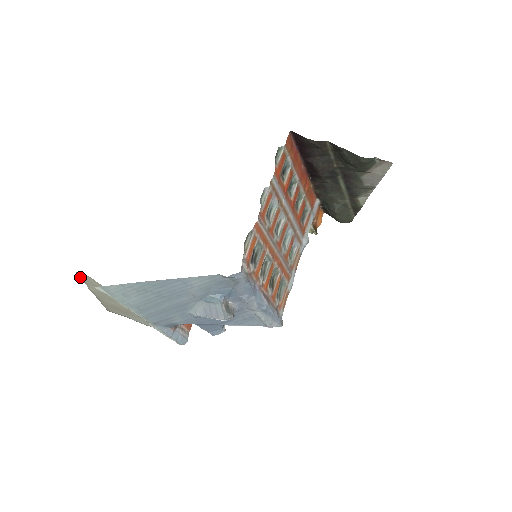
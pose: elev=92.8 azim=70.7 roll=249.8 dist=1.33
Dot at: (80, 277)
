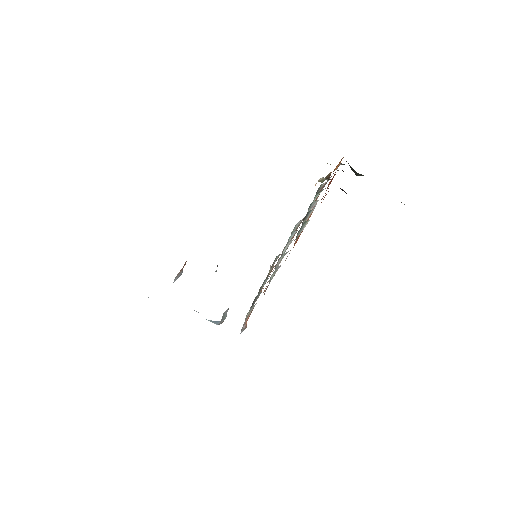
Dot at: occluded
